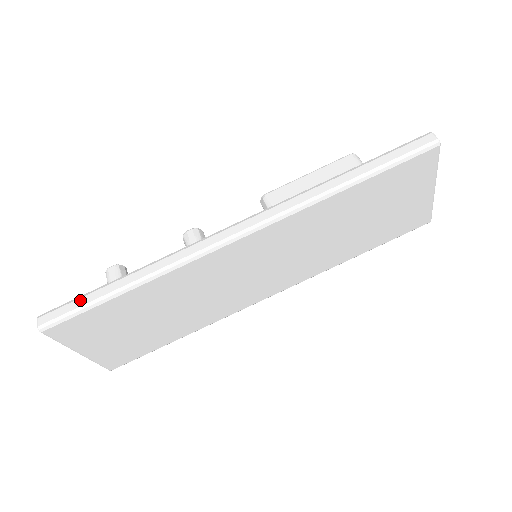
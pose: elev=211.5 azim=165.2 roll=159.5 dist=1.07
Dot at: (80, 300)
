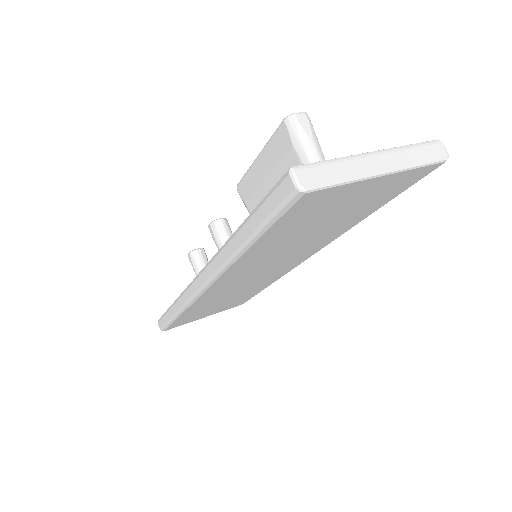
Dot at: (164, 317)
